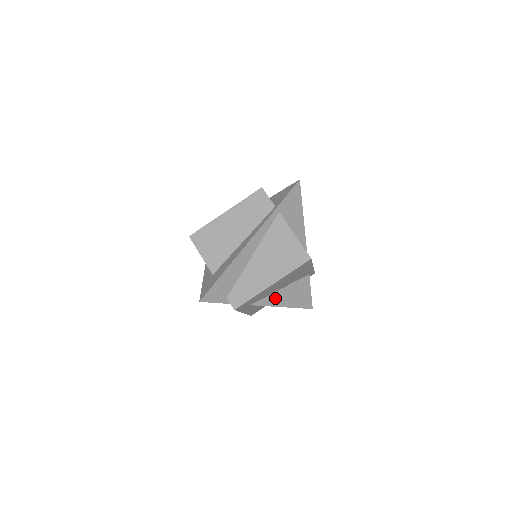
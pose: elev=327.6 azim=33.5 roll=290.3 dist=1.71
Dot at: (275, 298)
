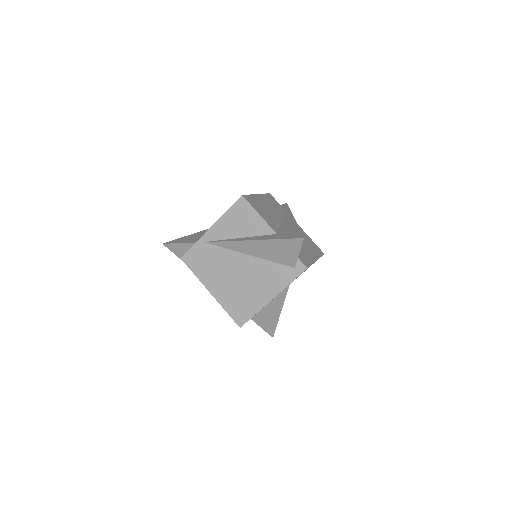
Dot at: occluded
